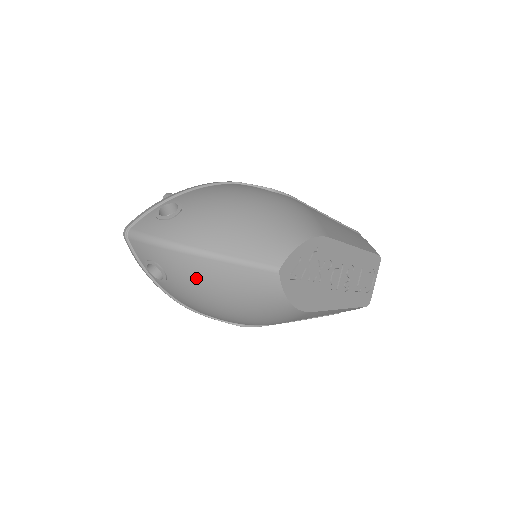
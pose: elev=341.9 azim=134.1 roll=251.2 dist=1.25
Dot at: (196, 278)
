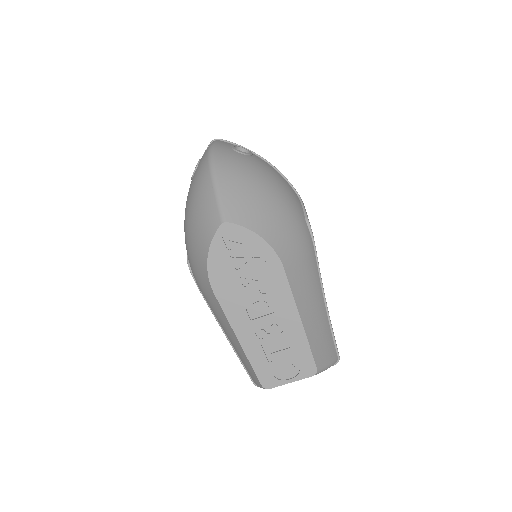
Dot at: (197, 183)
